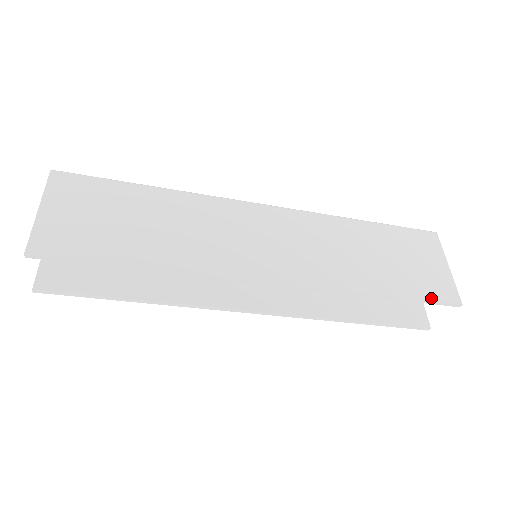
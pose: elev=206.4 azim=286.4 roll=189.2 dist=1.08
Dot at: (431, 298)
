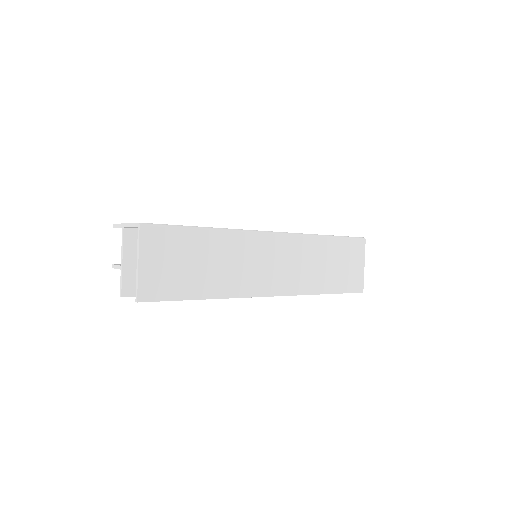
Dot at: (349, 291)
